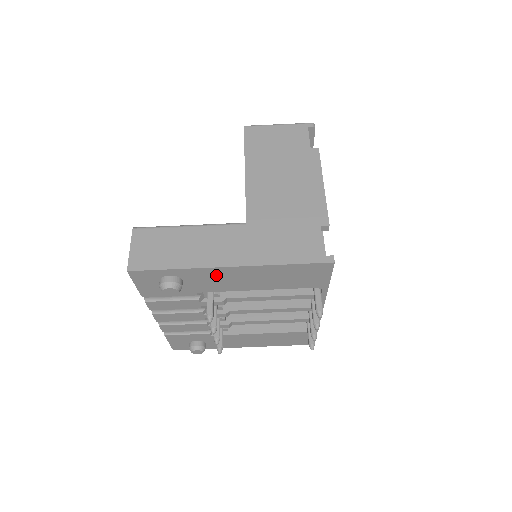
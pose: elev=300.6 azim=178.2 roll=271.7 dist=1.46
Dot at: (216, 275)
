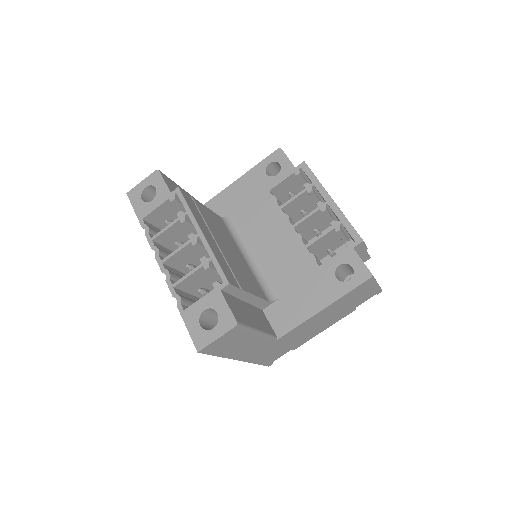
Dot at: occluded
